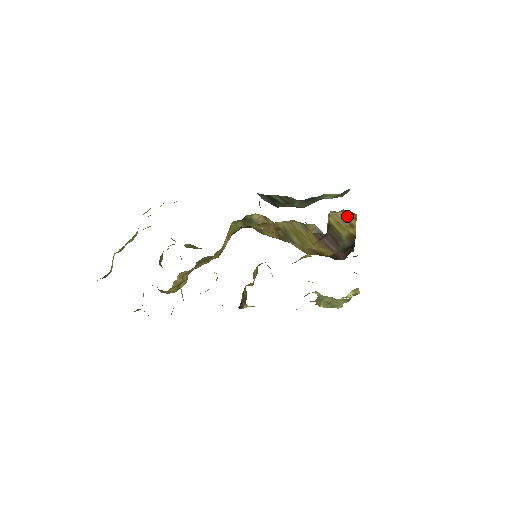
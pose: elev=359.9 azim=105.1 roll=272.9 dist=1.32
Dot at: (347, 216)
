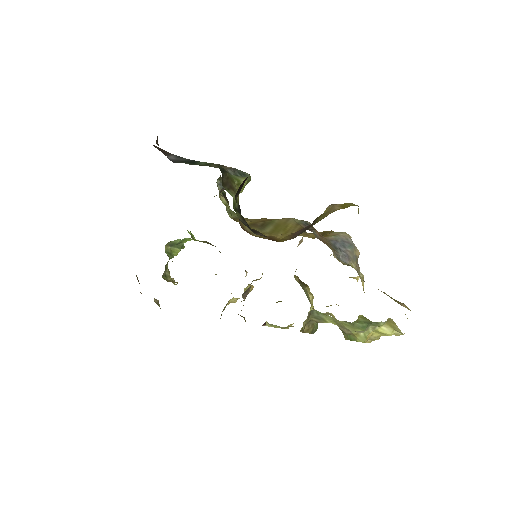
Dot at: (340, 206)
